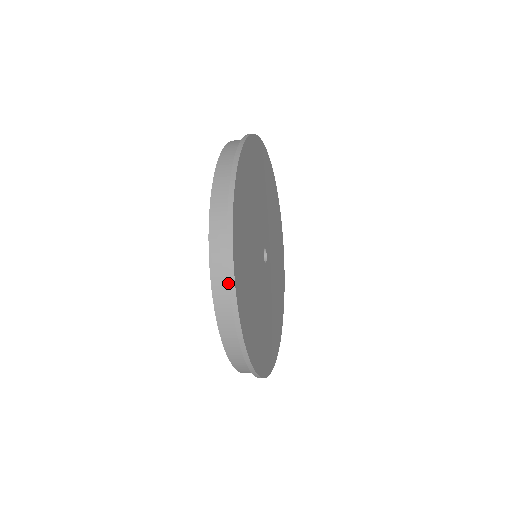
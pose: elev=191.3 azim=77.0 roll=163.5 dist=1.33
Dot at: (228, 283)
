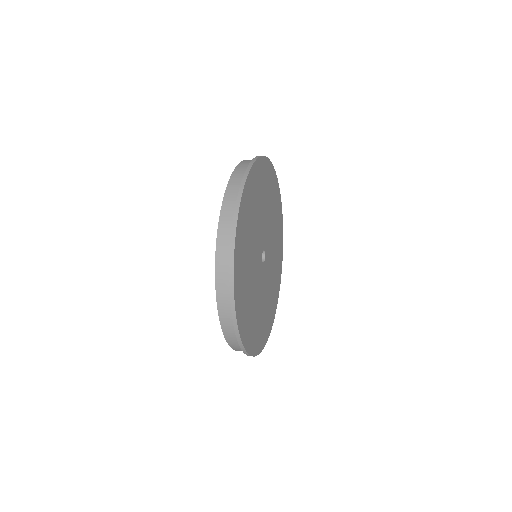
Dot at: (229, 244)
